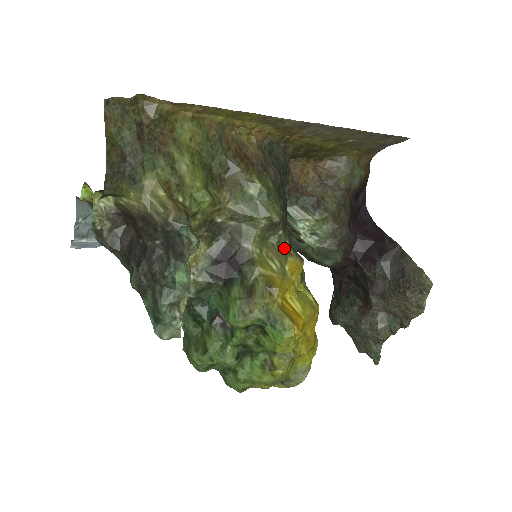
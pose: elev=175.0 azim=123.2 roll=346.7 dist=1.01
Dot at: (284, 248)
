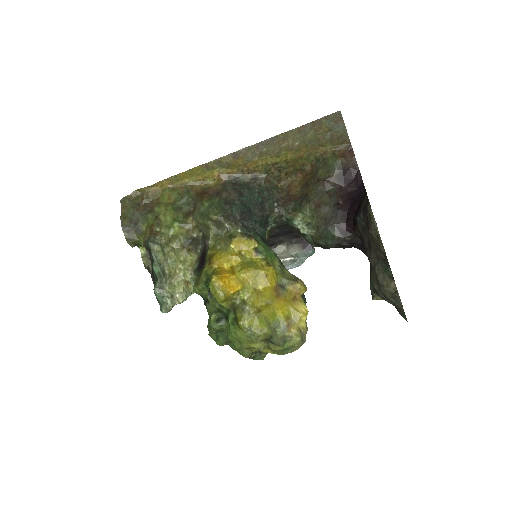
Dot at: (232, 235)
